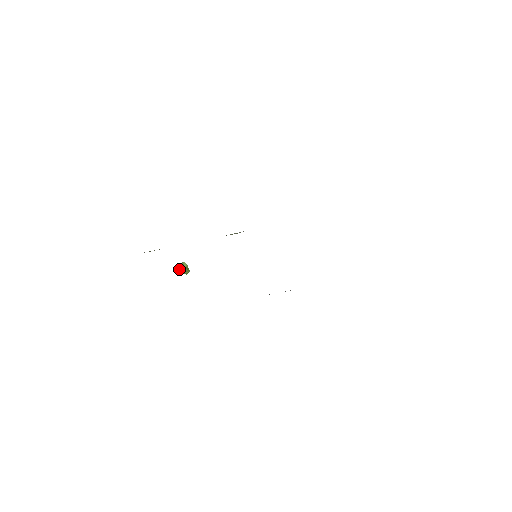
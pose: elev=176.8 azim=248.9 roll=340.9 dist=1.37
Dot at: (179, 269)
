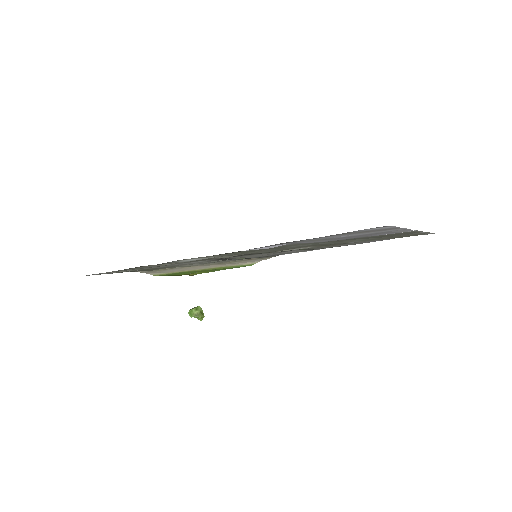
Dot at: (192, 311)
